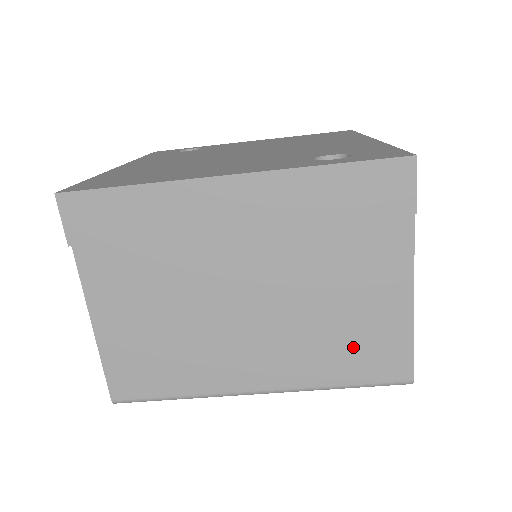
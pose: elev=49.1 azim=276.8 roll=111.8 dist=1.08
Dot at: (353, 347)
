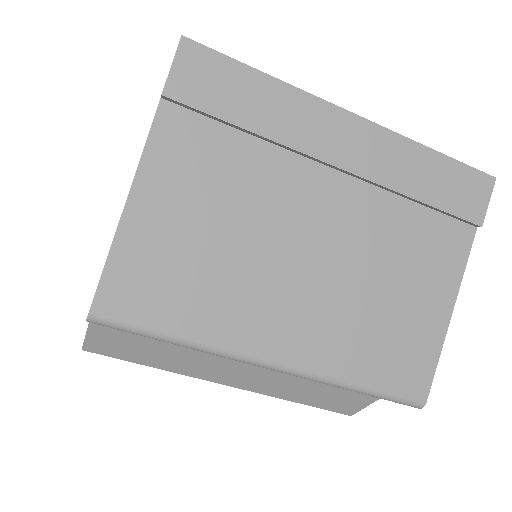
Dot at: (387, 343)
